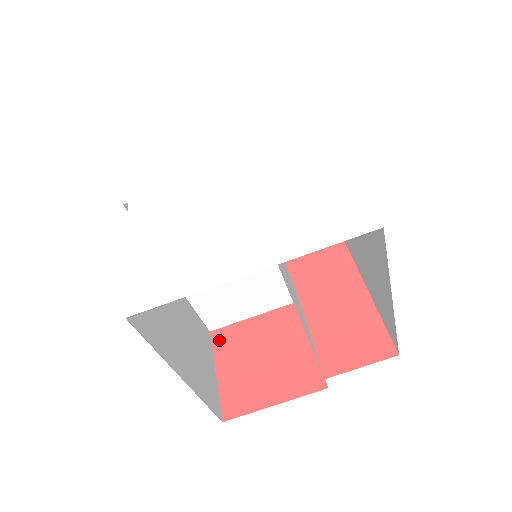
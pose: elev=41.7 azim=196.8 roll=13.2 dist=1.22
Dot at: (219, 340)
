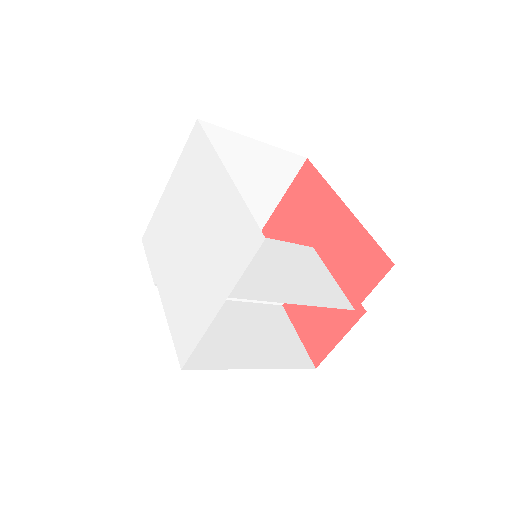
Dot at: (290, 309)
